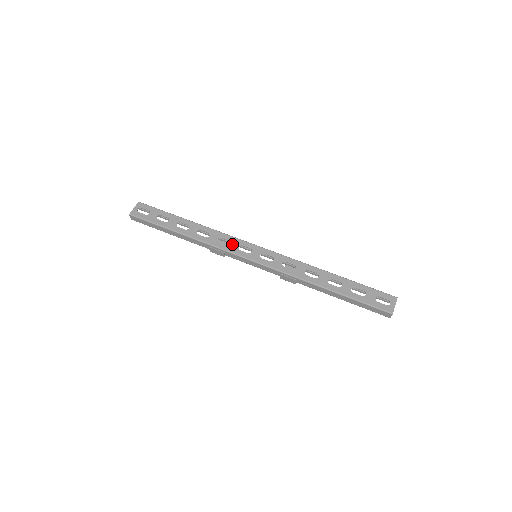
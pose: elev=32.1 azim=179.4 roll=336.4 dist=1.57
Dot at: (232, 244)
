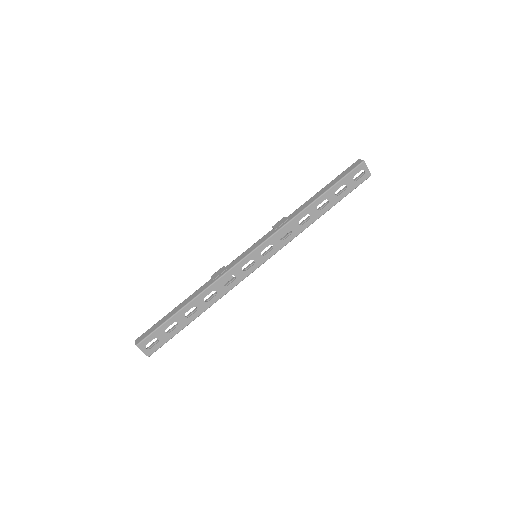
Dot at: (237, 275)
